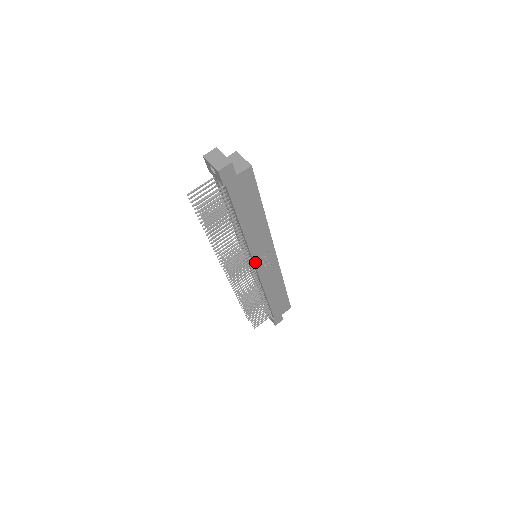
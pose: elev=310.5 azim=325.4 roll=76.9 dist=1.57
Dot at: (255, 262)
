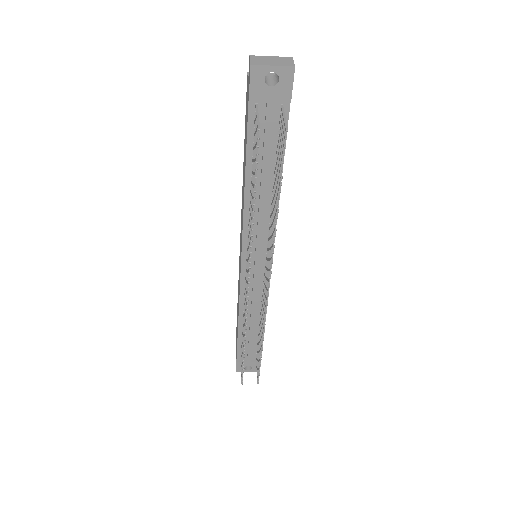
Dot at: occluded
